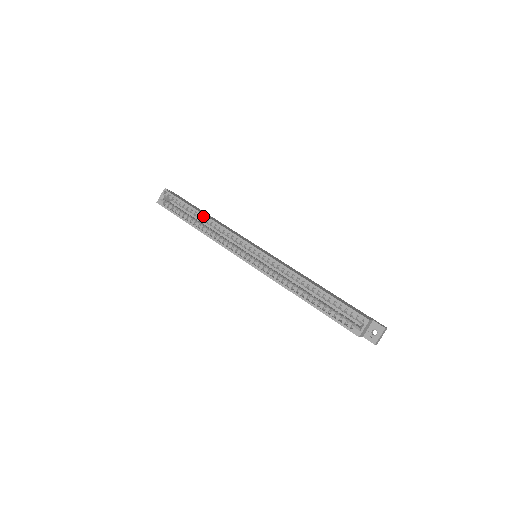
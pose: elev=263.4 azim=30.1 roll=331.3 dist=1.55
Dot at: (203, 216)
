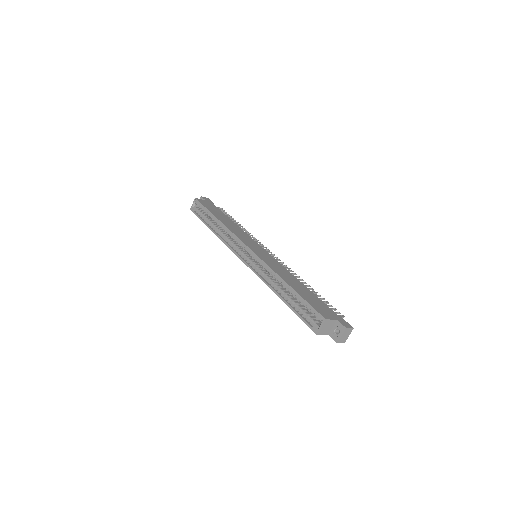
Dot at: (217, 221)
